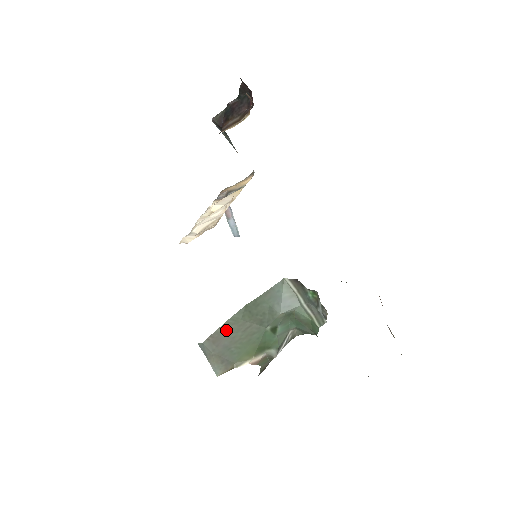
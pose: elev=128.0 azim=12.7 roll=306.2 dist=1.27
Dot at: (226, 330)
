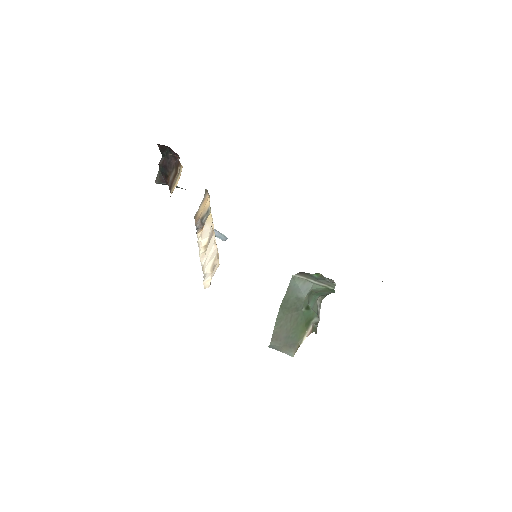
Dot at: (279, 328)
